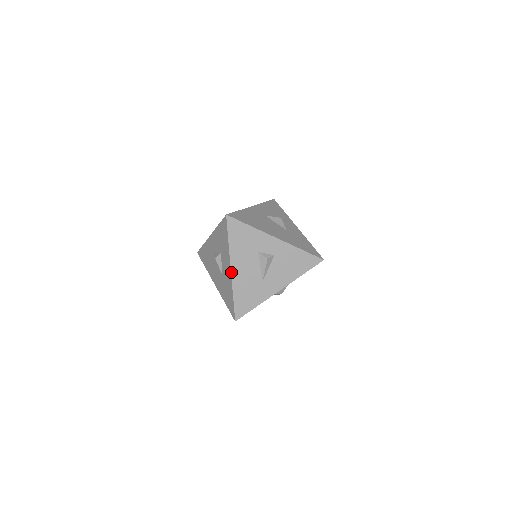
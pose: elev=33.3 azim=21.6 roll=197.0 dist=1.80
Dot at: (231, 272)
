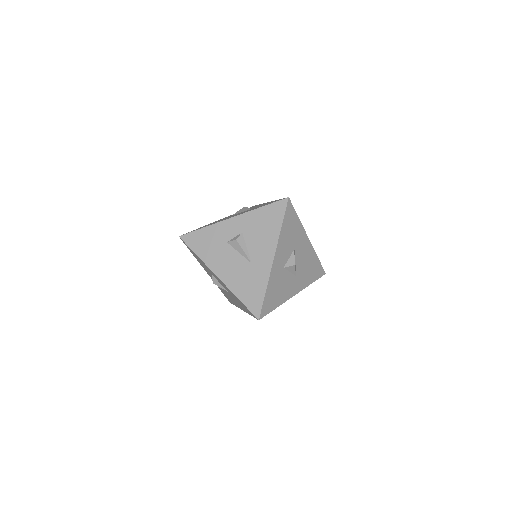
Dot at: (219, 279)
